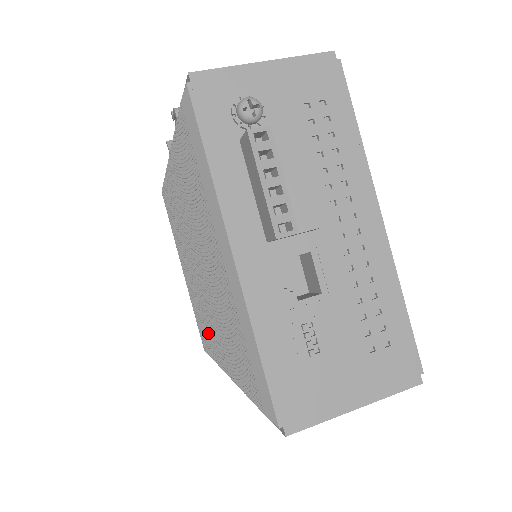
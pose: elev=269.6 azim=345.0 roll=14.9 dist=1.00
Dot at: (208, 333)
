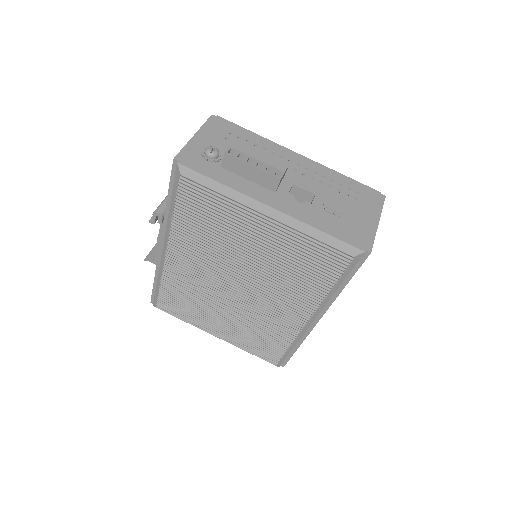
Dot at: (274, 328)
